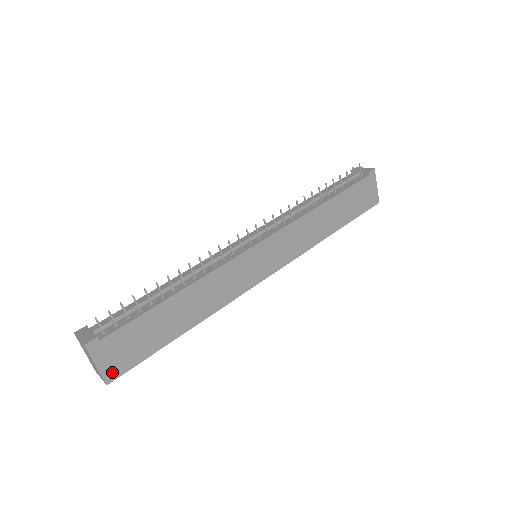
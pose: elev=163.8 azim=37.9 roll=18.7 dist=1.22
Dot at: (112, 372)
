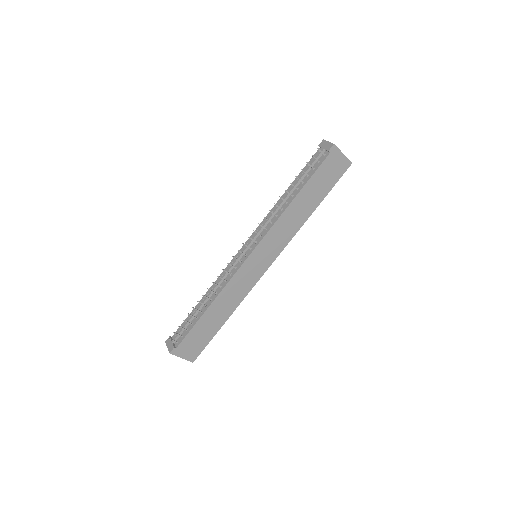
Dot at: (192, 357)
